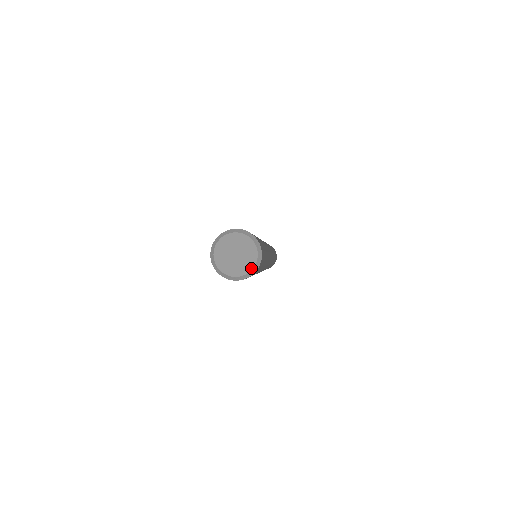
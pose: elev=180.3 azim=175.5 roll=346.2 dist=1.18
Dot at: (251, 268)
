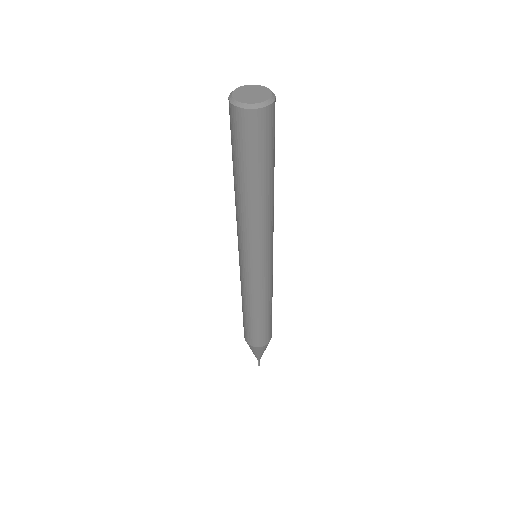
Dot at: (260, 102)
